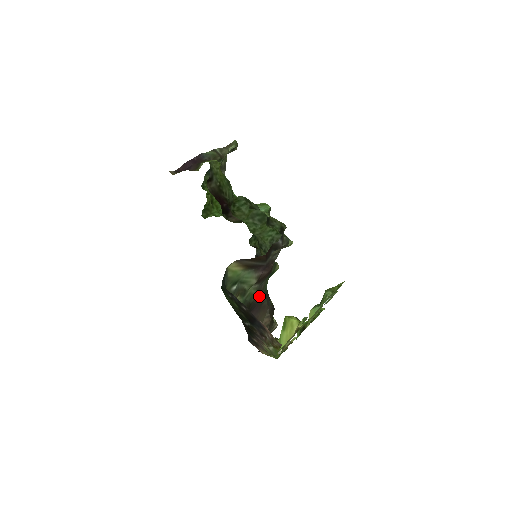
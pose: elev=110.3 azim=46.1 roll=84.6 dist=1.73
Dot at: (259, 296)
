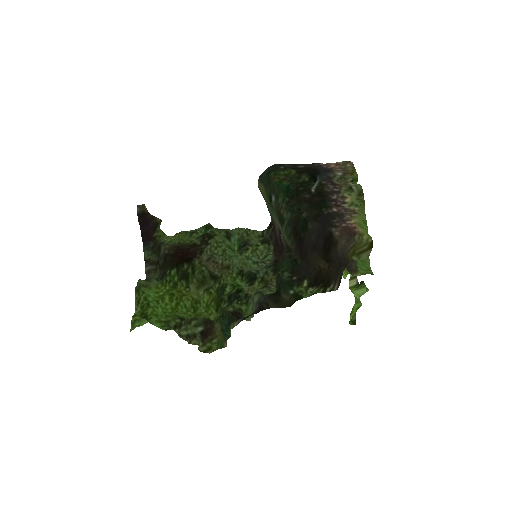
Dot at: (293, 251)
